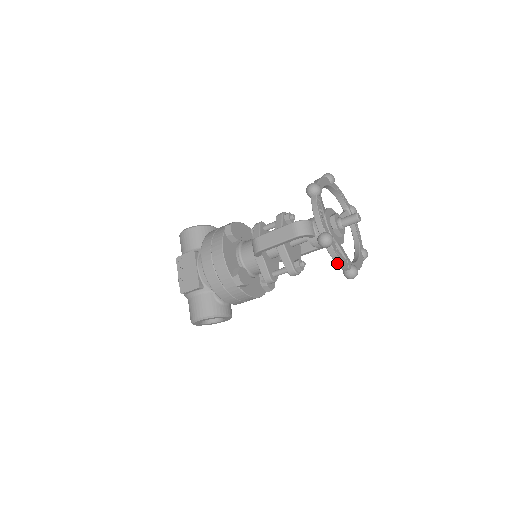
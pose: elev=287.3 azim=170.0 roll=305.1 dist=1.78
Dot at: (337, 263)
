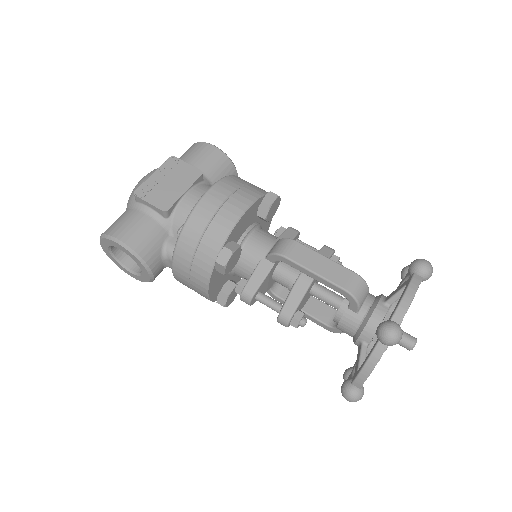
Dot at: (364, 369)
